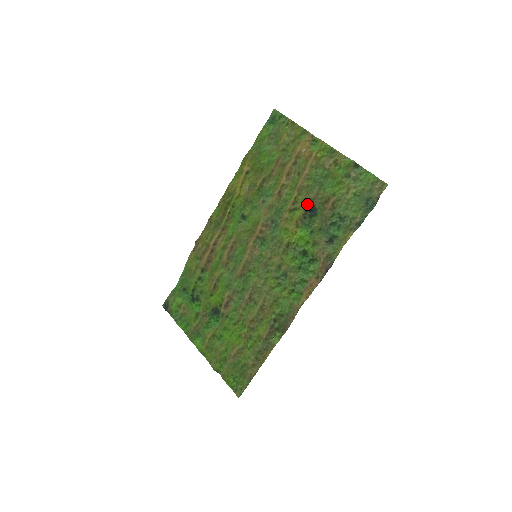
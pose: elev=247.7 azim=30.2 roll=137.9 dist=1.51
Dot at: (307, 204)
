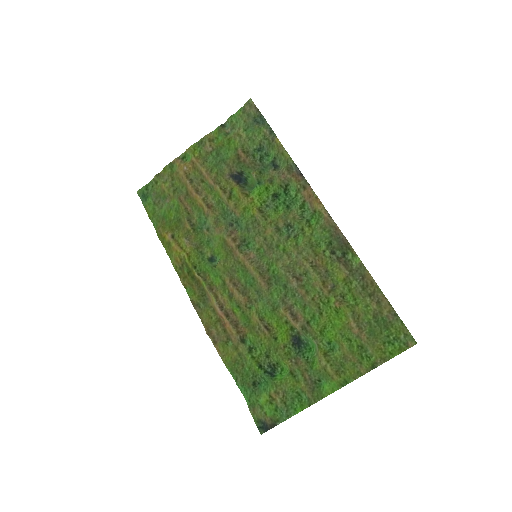
Dot at: (232, 179)
